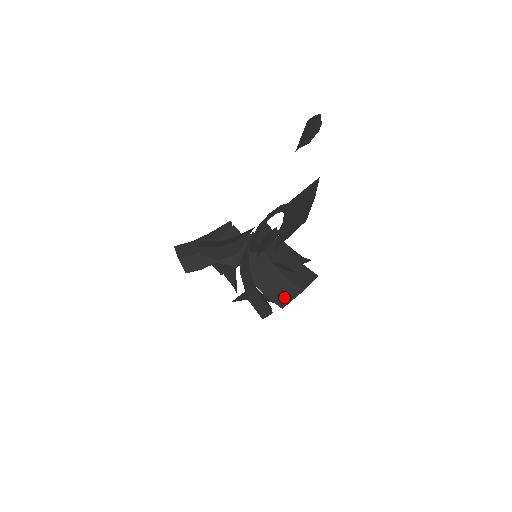
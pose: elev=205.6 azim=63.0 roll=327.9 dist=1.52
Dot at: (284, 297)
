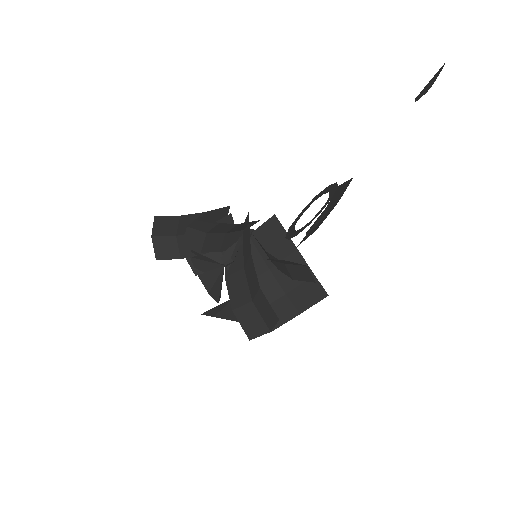
Dot at: occluded
